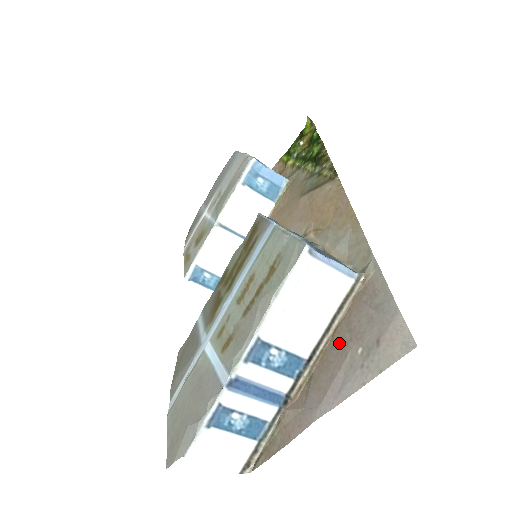
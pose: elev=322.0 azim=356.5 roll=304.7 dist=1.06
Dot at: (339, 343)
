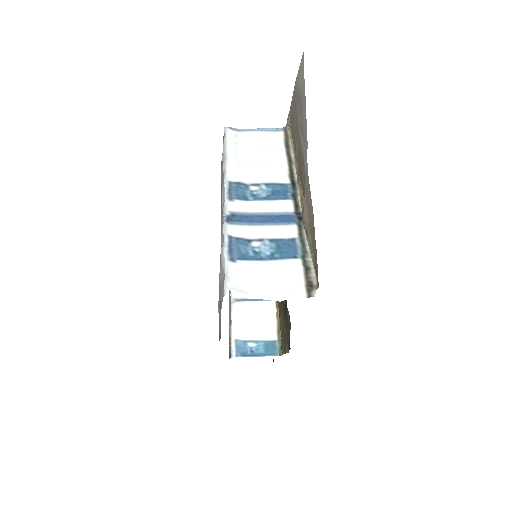
Dot at: (297, 149)
